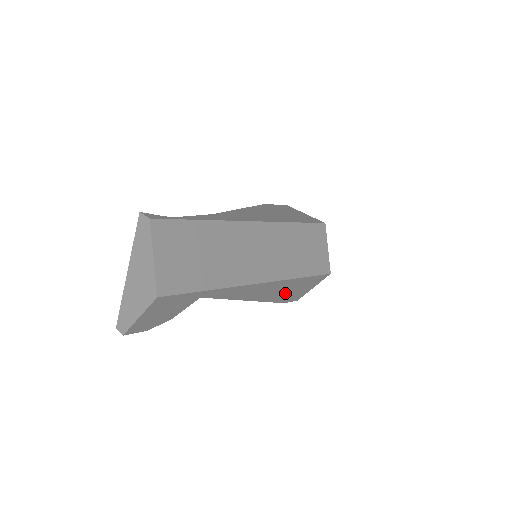
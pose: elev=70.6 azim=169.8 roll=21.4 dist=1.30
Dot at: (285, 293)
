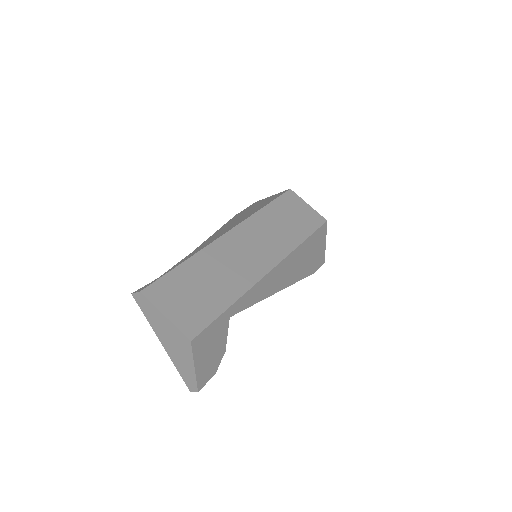
Dot at: (304, 264)
